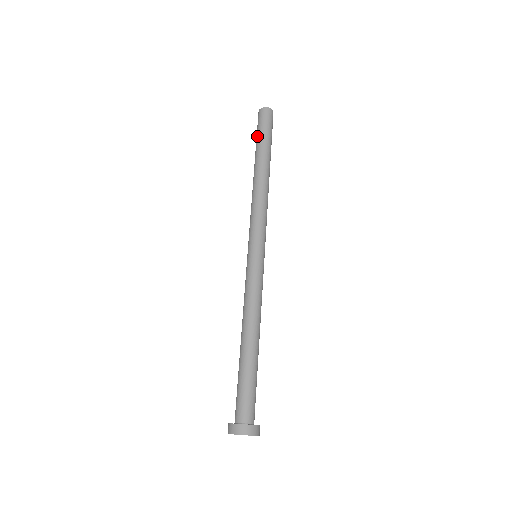
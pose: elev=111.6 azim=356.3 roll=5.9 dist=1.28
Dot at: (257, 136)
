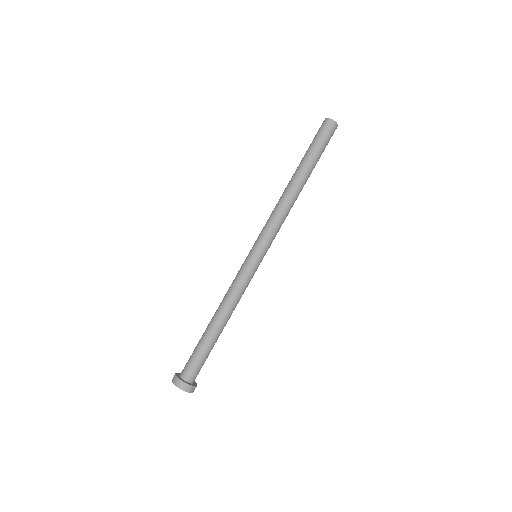
Dot at: (310, 145)
